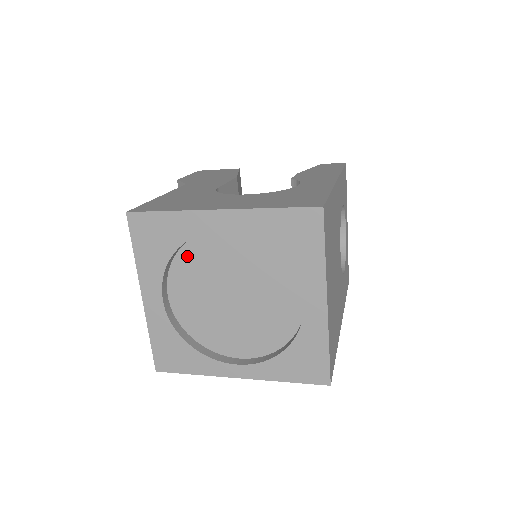
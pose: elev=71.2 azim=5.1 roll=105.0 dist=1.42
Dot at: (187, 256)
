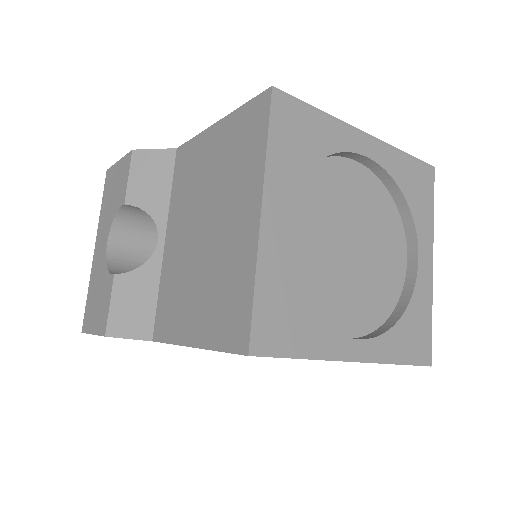
Dot at: (313, 179)
